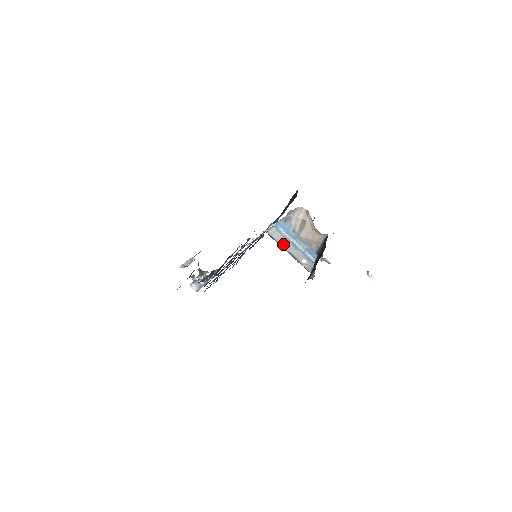
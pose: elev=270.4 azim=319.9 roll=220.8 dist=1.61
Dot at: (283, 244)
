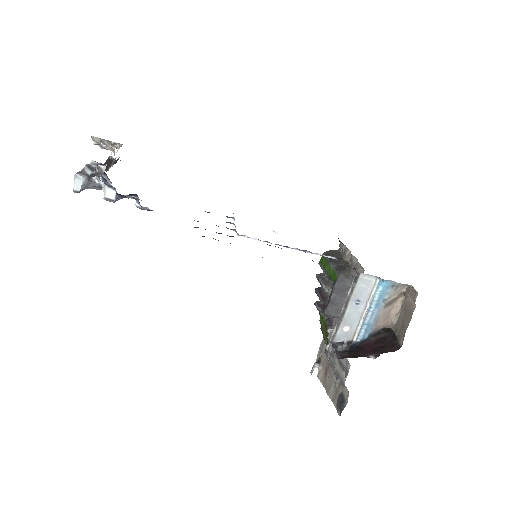
Dot at: (355, 297)
